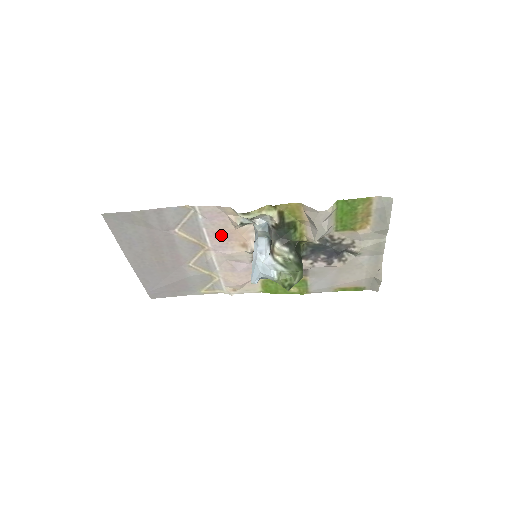
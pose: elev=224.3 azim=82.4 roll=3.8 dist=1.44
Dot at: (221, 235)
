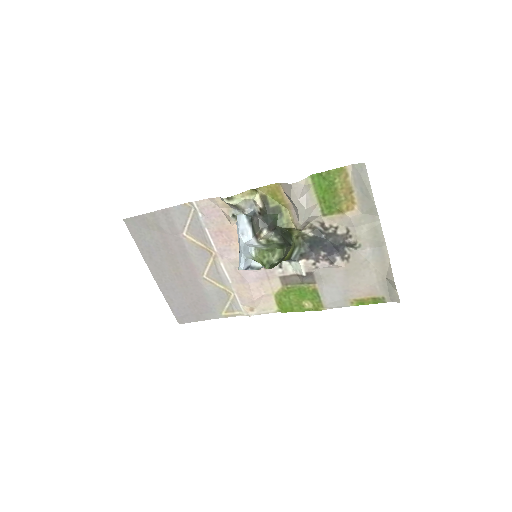
Dot at: (222, 235)
